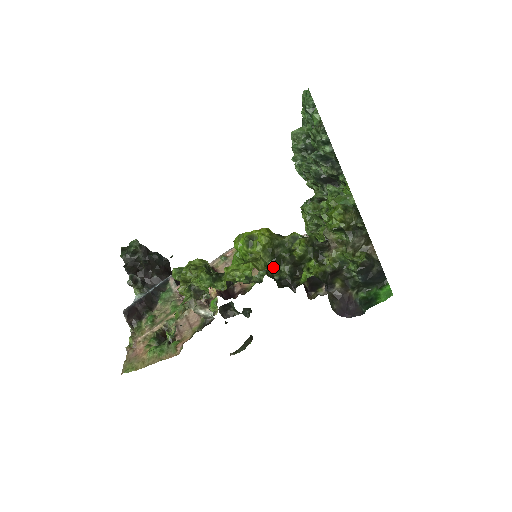
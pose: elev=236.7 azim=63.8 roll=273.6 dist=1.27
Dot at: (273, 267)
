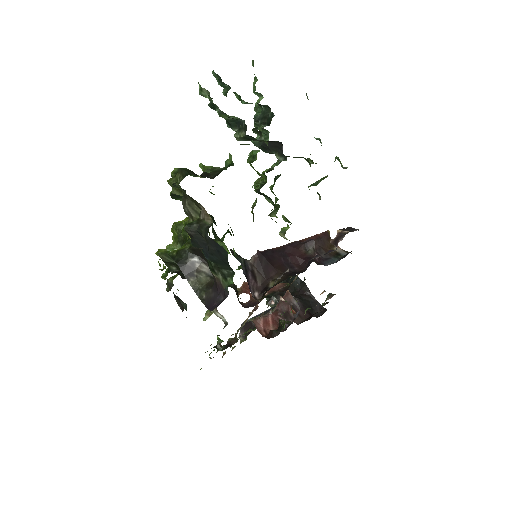
Dot at: occluded
